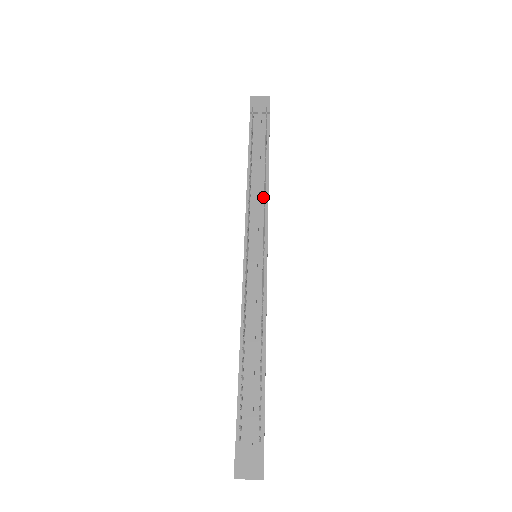
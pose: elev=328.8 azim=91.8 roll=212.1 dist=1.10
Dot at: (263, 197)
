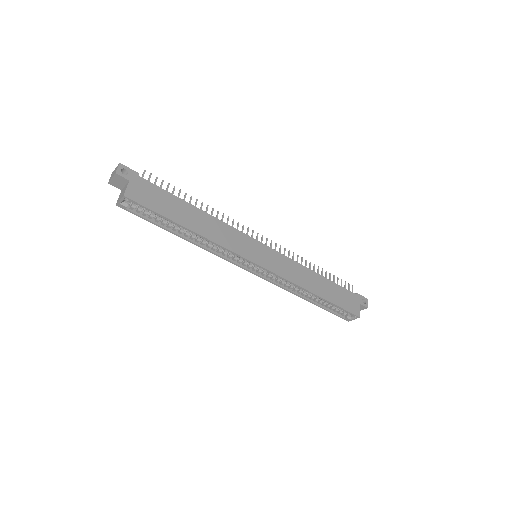
Dot at: occluded
